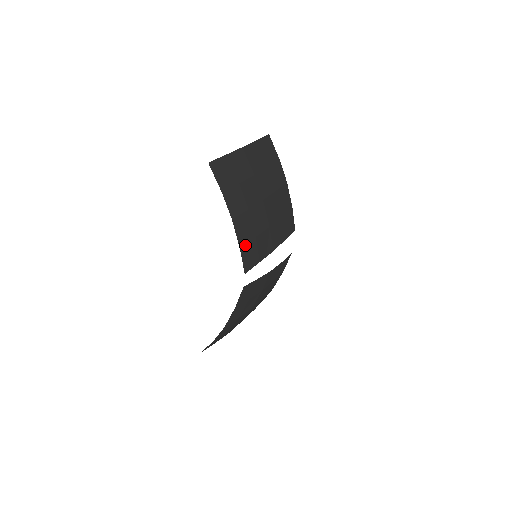
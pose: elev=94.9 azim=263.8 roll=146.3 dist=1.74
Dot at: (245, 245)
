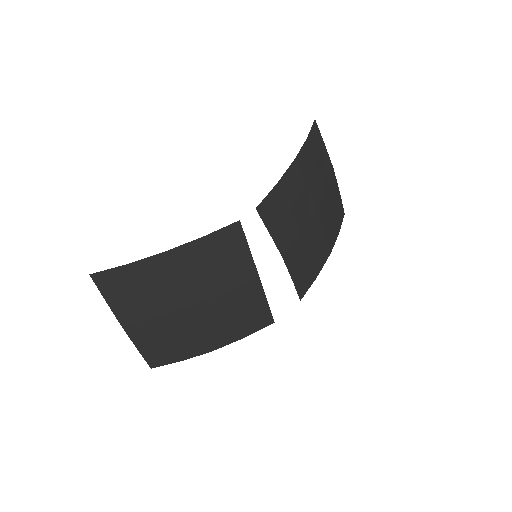
Dot at: (281, 193)
